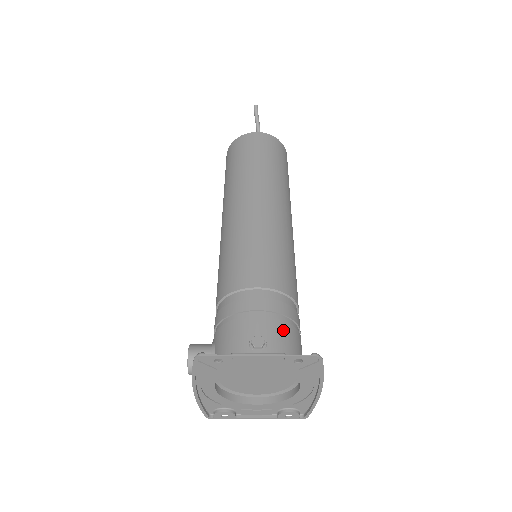
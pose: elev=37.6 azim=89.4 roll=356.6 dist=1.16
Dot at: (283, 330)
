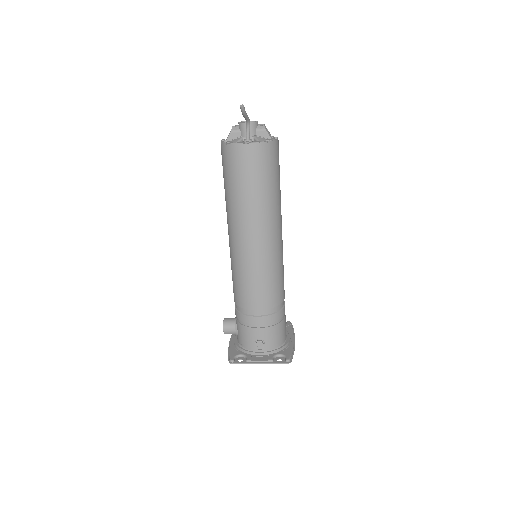
Dot at: (273, 331)
